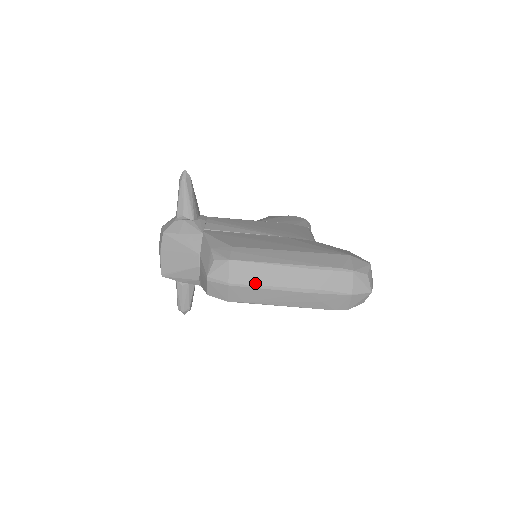
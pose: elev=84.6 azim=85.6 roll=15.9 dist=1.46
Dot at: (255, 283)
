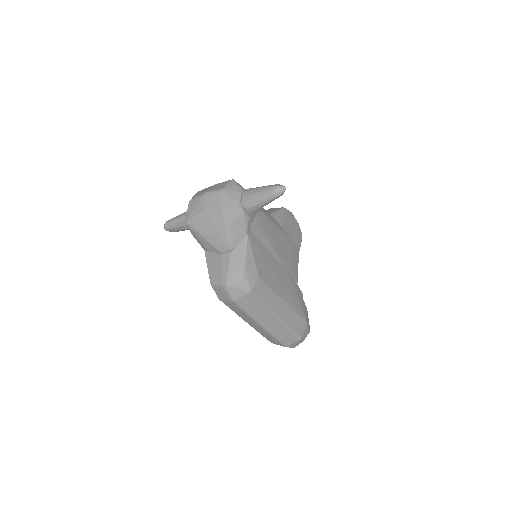
Dot at: (248, 311)
